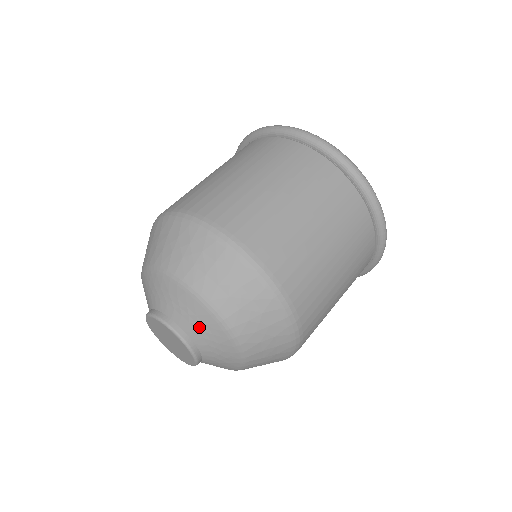
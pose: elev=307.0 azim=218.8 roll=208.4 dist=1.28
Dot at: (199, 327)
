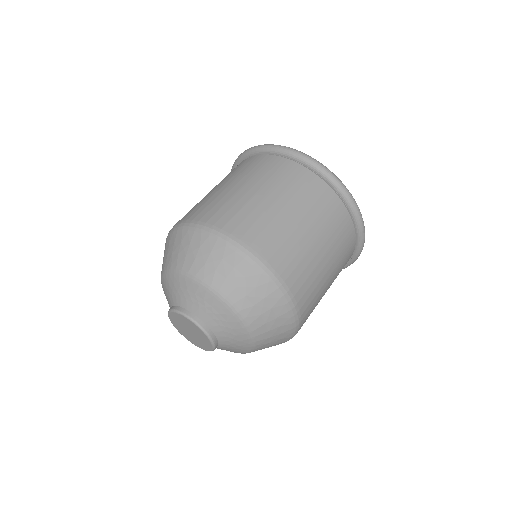
Dot at: (208, 310)
